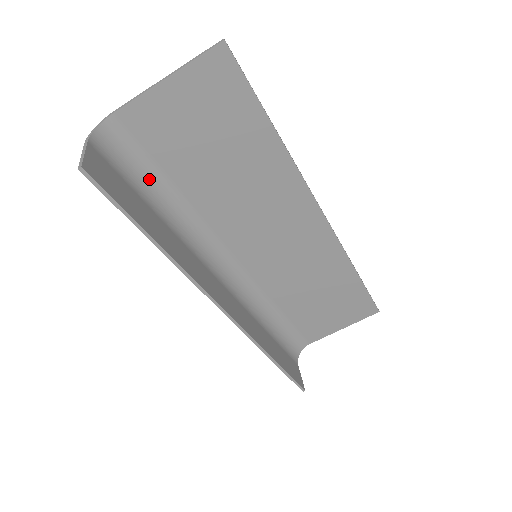
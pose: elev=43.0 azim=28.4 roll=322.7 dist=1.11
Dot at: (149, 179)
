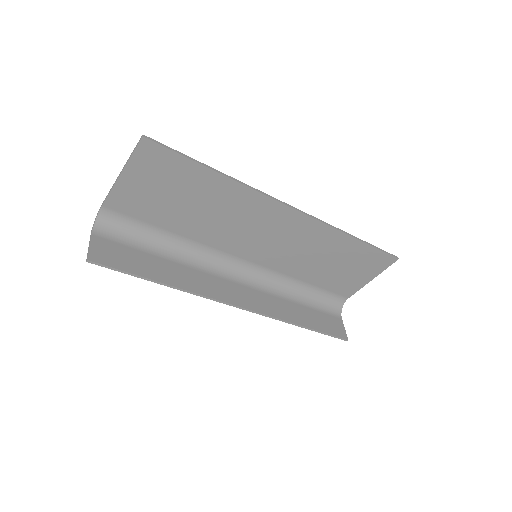
Dot at: (148, 235)
